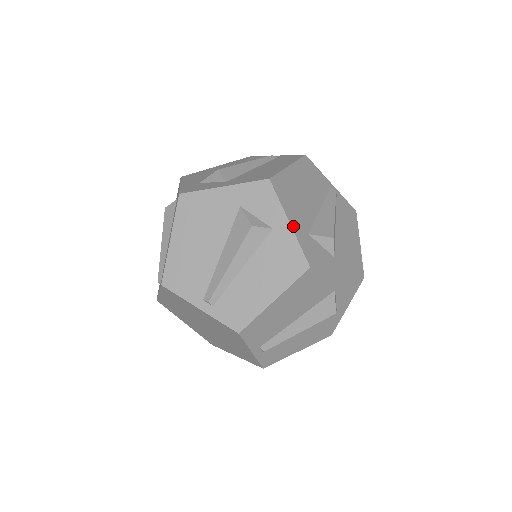
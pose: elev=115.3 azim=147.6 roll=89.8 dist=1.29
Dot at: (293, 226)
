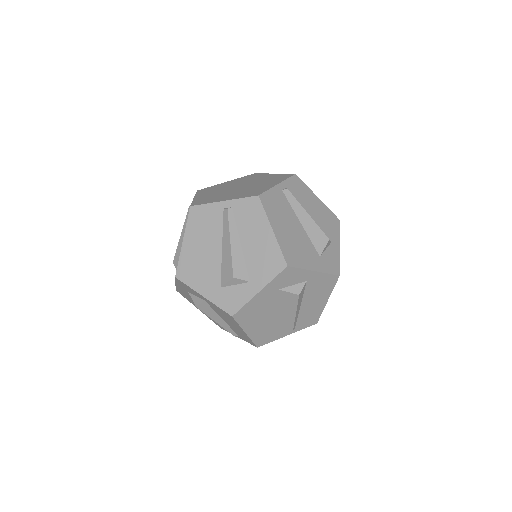
Dot at: (206, 296)
